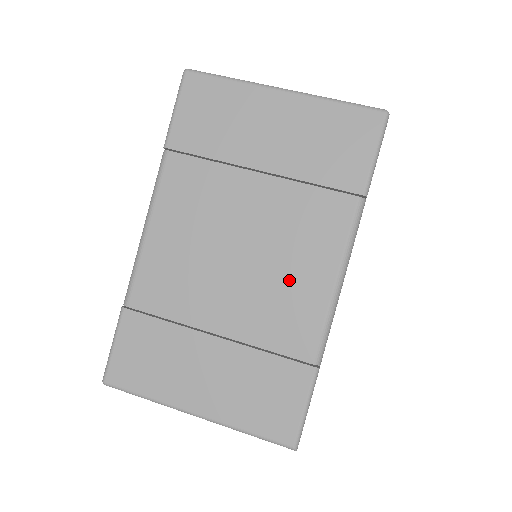
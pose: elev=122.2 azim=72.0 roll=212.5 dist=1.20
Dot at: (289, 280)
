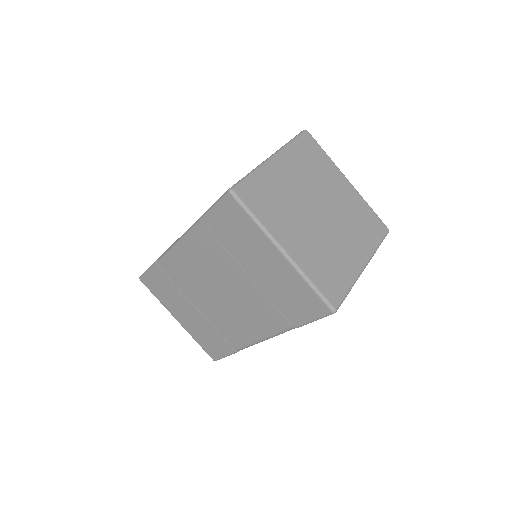
Dot at: (239, 321)
